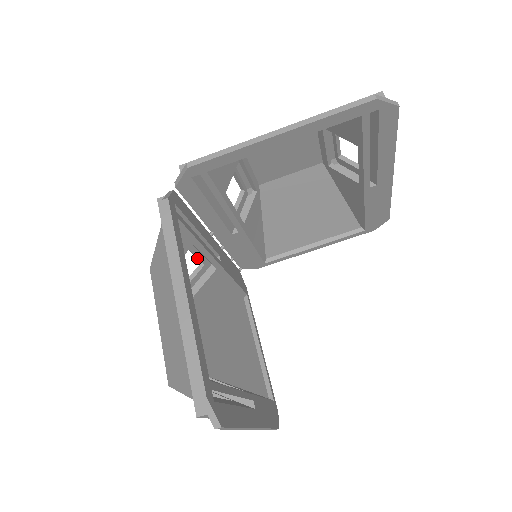
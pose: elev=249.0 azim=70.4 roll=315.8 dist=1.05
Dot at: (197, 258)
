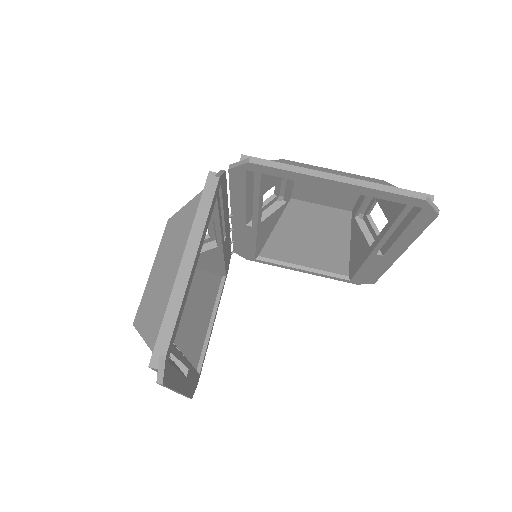
Dot at: occluded
